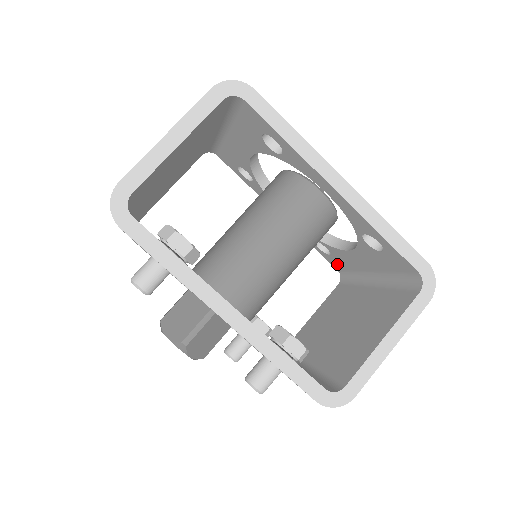
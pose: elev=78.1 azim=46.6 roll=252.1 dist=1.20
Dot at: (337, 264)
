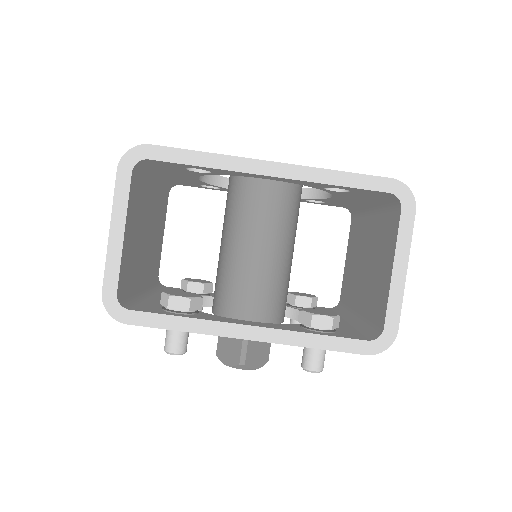
Dot at: (337, 205)
